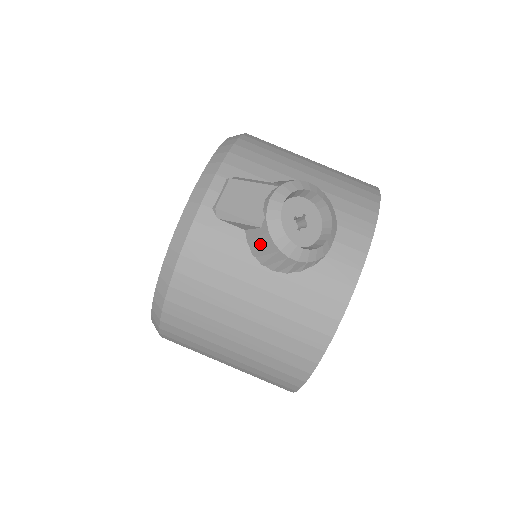
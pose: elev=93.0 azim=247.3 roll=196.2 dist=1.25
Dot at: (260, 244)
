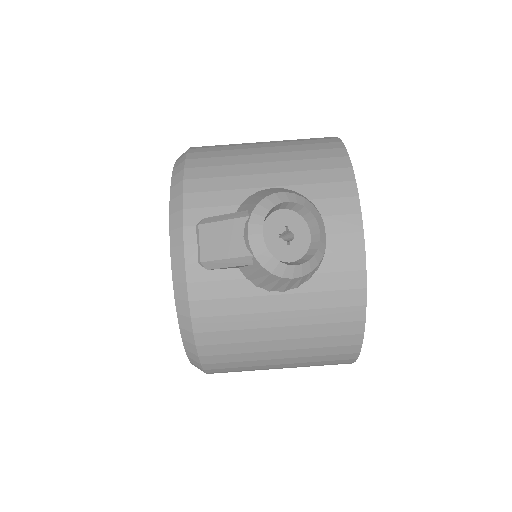
Dot at: (259, 277)
